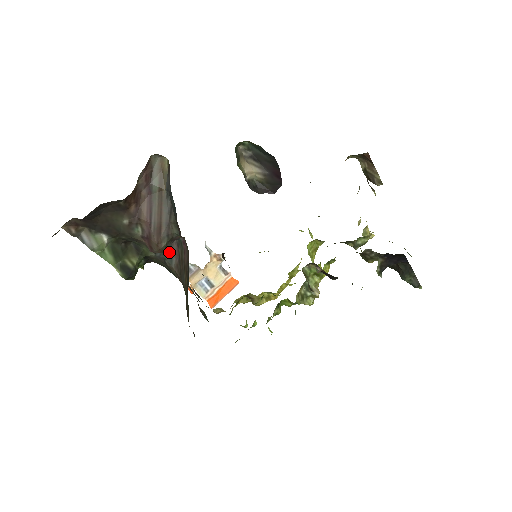
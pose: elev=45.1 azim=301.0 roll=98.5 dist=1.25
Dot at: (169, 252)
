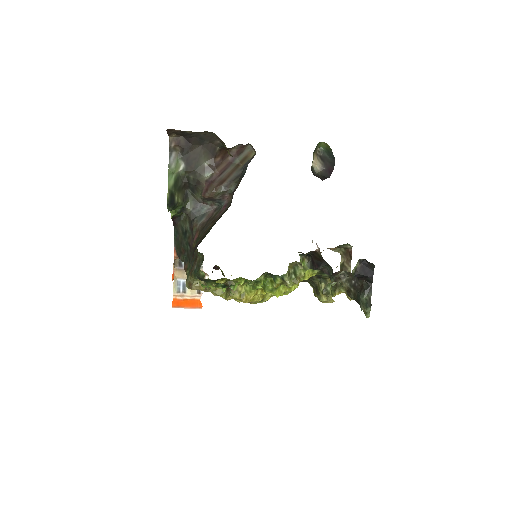
Dot at: (203, 213)
